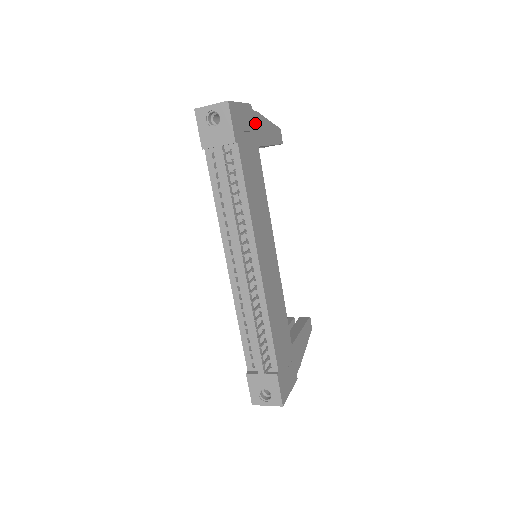
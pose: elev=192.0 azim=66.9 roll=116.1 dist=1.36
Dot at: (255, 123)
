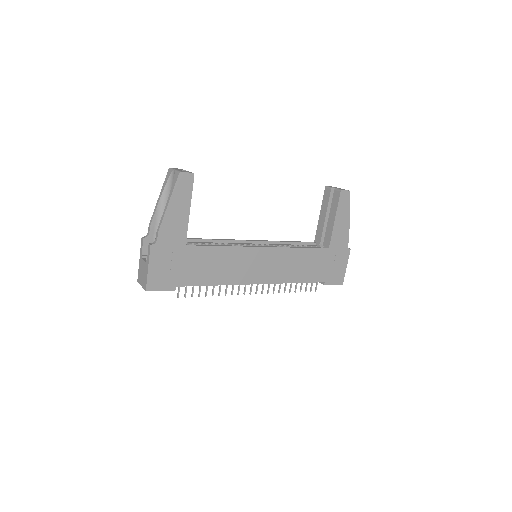
Dot at: (167, 242)
